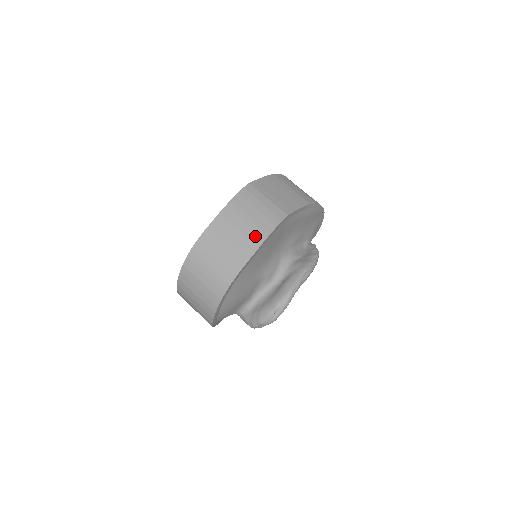
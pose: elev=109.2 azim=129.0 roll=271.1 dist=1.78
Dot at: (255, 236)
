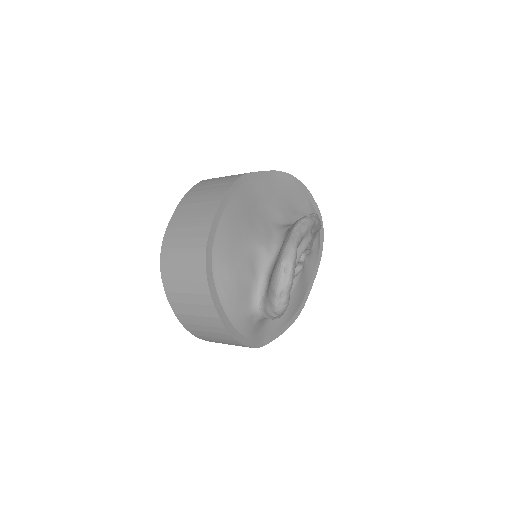
Dot at: (215, 197)
